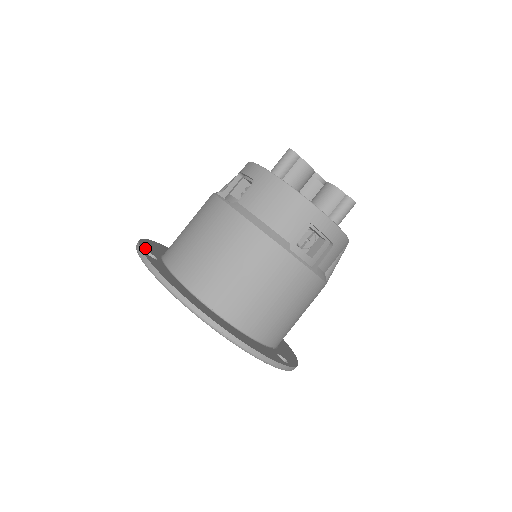
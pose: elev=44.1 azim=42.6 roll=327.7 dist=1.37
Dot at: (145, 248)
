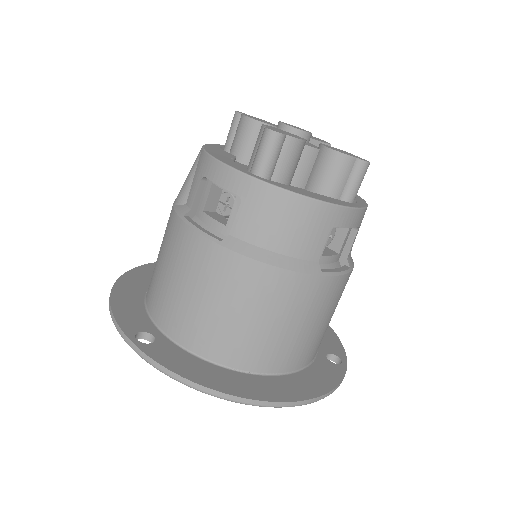
Dot at: (130, 328)
